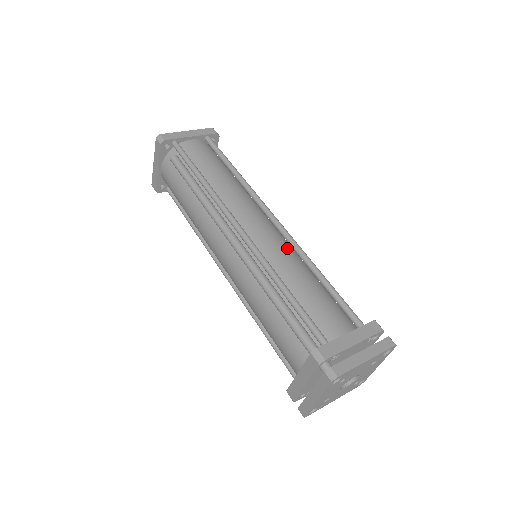
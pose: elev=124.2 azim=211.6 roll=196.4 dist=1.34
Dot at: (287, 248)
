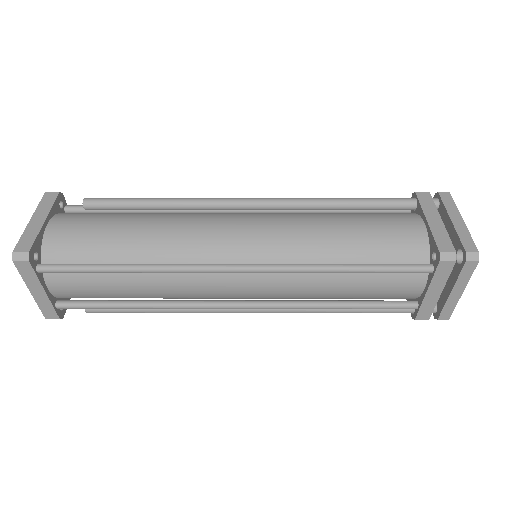
Dot at: occluded
